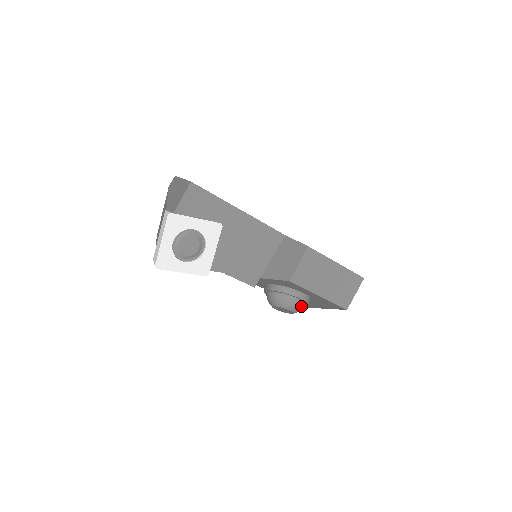
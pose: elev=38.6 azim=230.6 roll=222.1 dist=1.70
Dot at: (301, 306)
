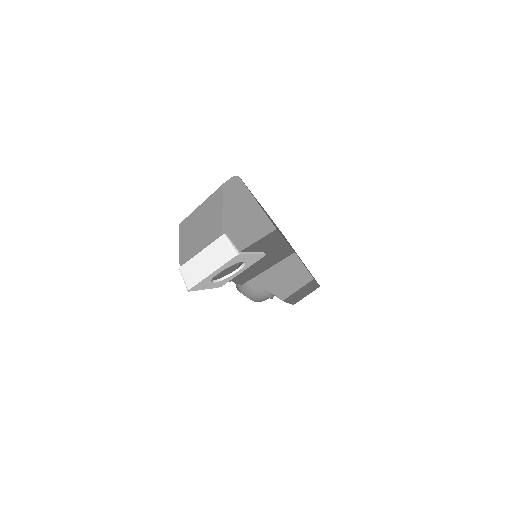
Dot at: occluded
